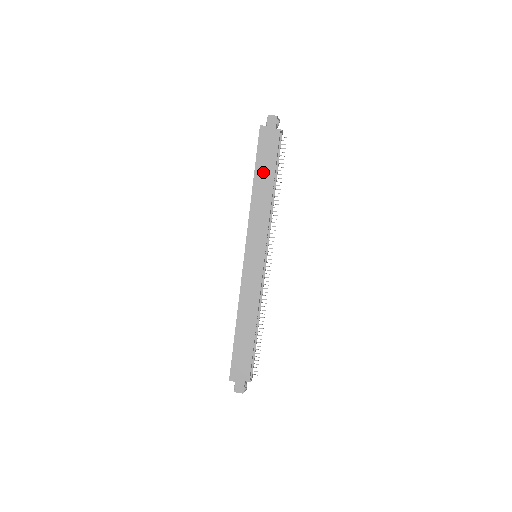
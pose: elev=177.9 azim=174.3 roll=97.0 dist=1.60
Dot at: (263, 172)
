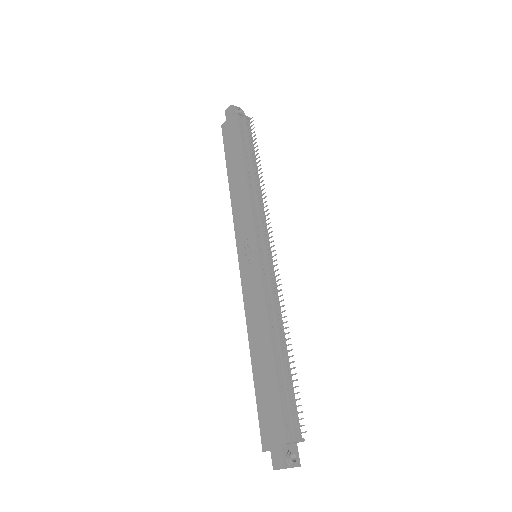
Dot at: (233, 162)
